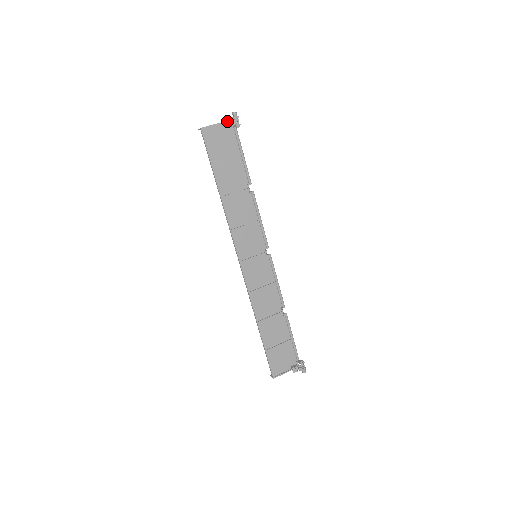
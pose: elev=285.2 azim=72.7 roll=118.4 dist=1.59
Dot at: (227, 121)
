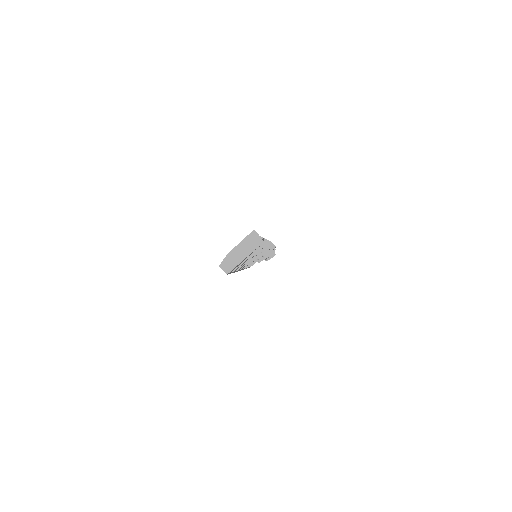
Dot at: (262, 260)
